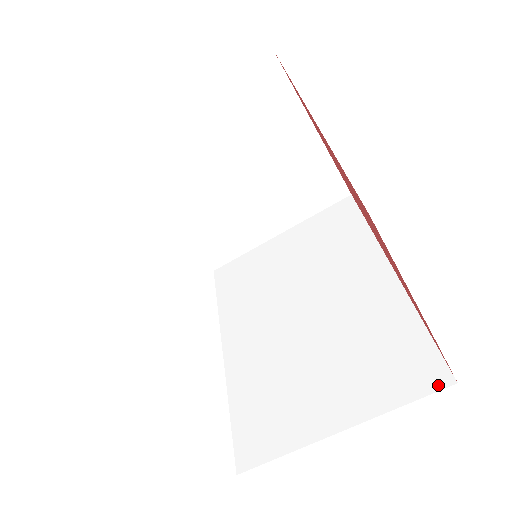
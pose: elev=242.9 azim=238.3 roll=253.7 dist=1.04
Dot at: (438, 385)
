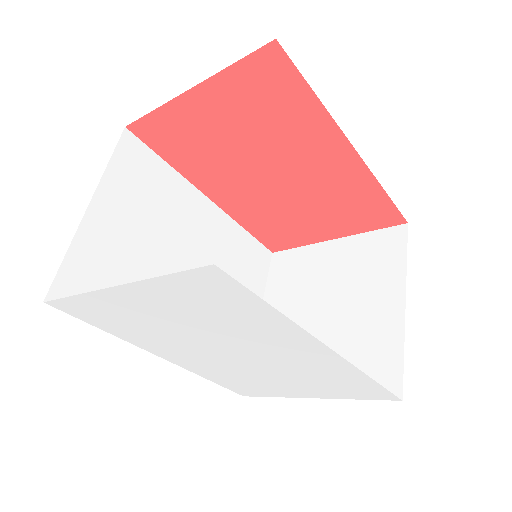
Dot at: occluded
